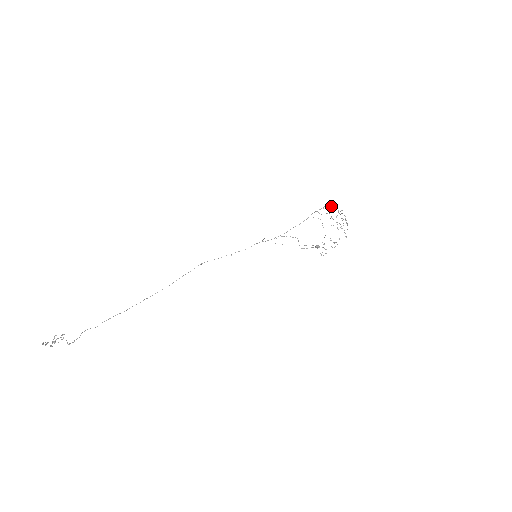
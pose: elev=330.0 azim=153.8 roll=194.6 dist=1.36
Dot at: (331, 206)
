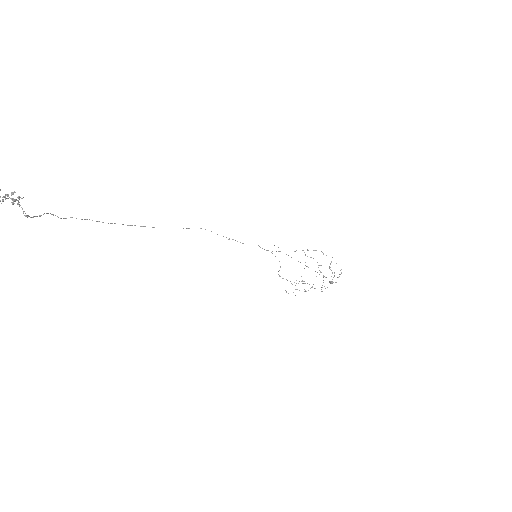
Dot at: occluded
